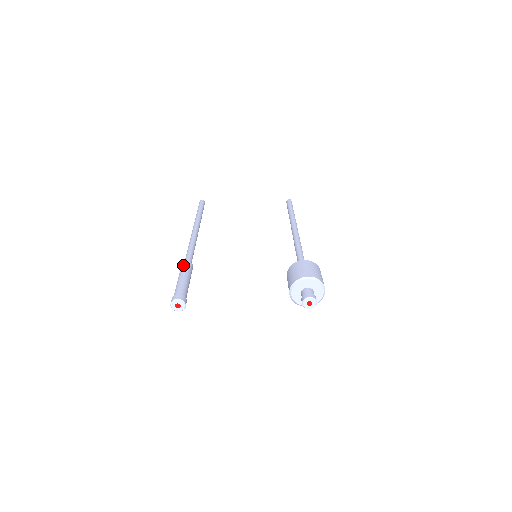
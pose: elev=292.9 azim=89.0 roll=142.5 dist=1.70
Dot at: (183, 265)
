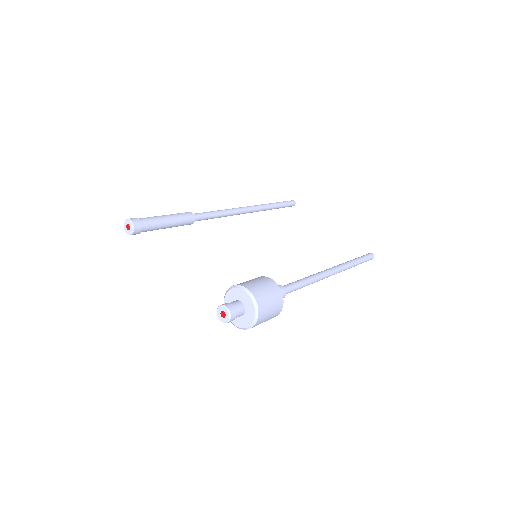
Dot at: occluded
